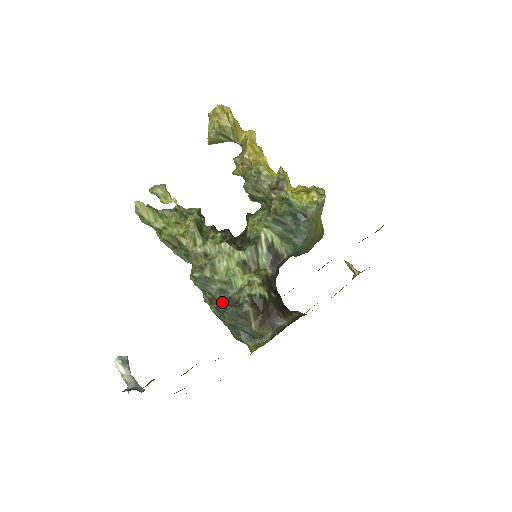
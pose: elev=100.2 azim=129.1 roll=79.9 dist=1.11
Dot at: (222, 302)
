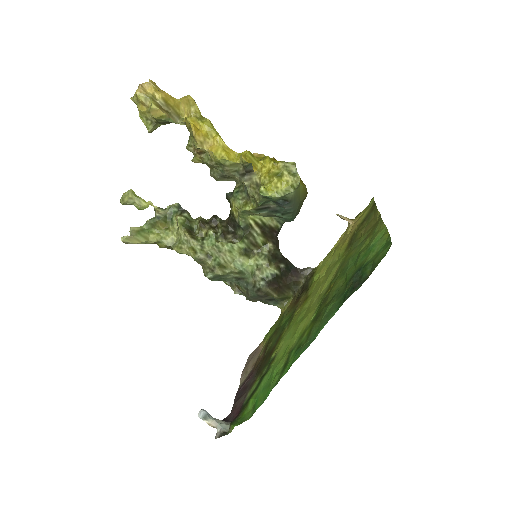
Dot at: (241, 286)
